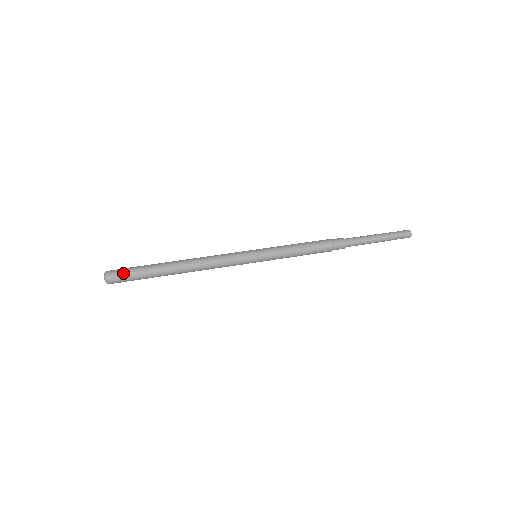
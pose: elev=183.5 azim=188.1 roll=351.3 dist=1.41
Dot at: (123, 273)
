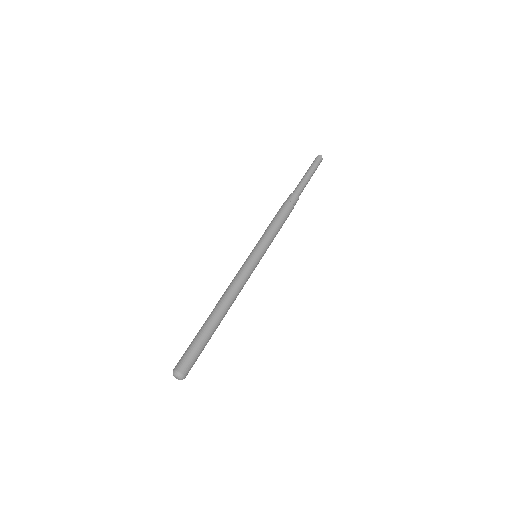
Dot at: (183, 356)
